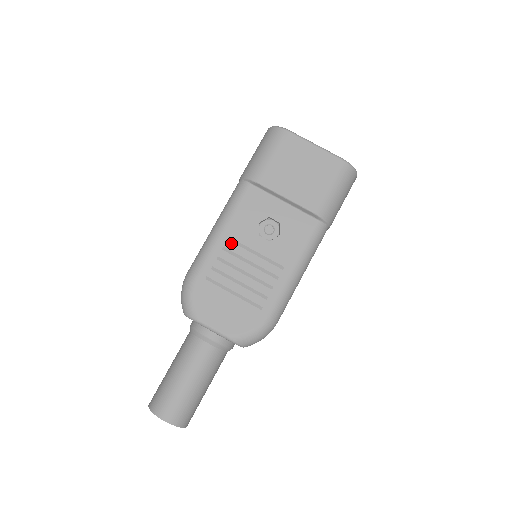
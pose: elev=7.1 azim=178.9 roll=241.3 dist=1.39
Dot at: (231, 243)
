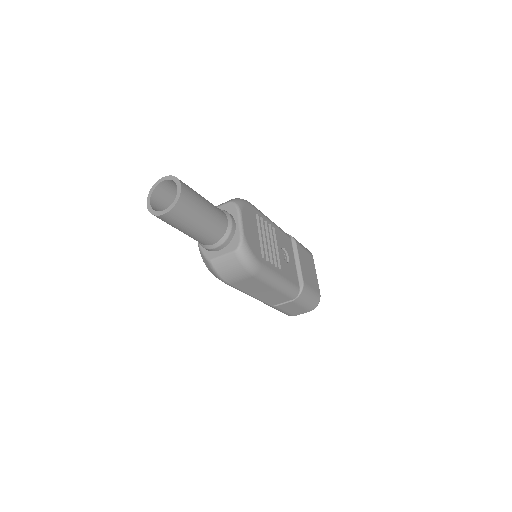
Dot at: (272, 230)
